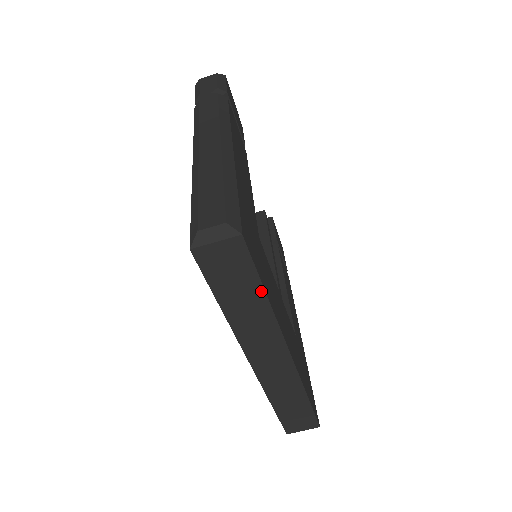
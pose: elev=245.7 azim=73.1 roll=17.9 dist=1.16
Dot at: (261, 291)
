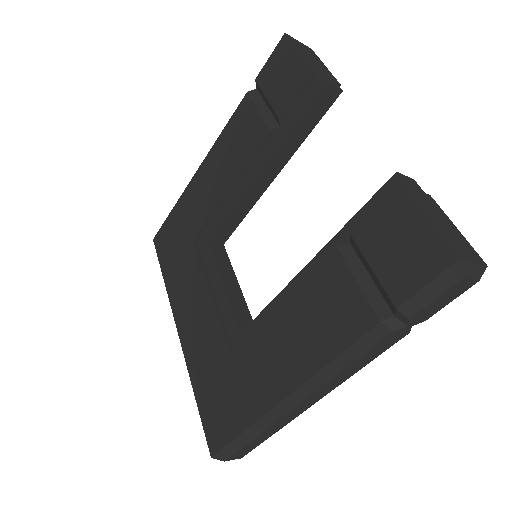
Dot at: occluded
